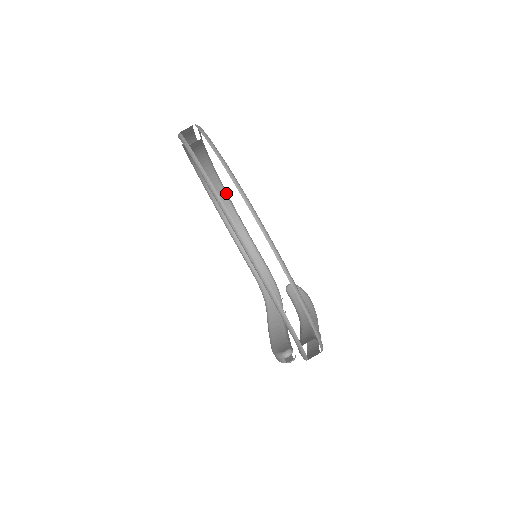
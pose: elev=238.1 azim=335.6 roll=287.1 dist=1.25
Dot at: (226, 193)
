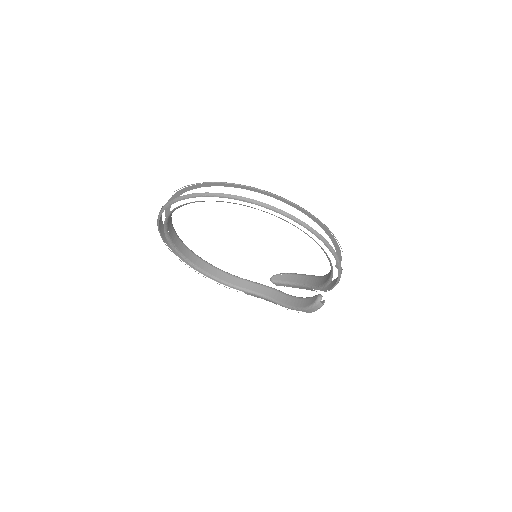
Dot at: (189, 249)
